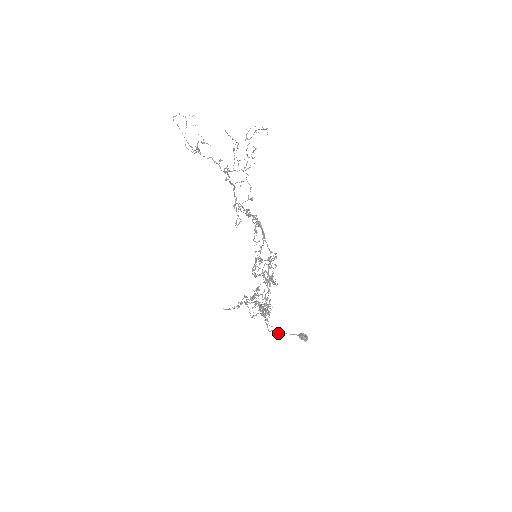
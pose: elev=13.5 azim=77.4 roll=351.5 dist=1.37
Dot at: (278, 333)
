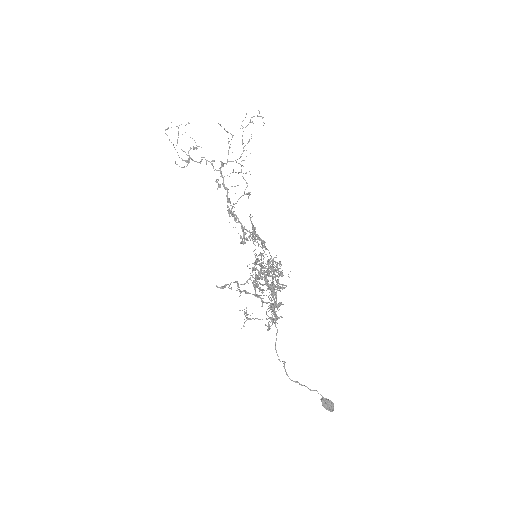
Dot at: (291, 380)
